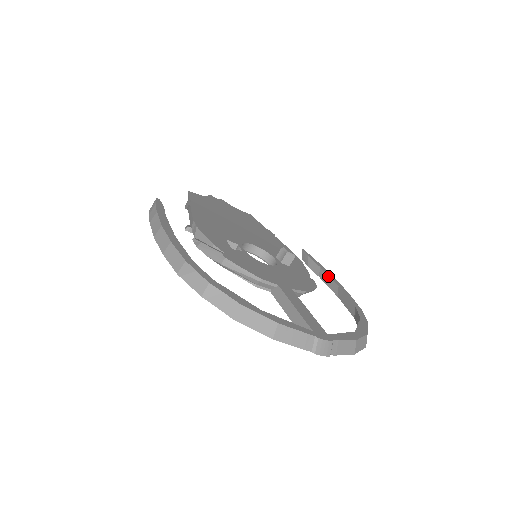
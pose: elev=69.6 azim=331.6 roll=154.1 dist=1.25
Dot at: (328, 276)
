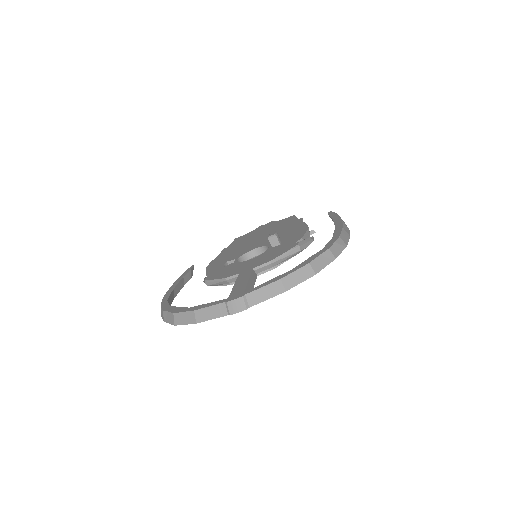
Dot at: occluded
